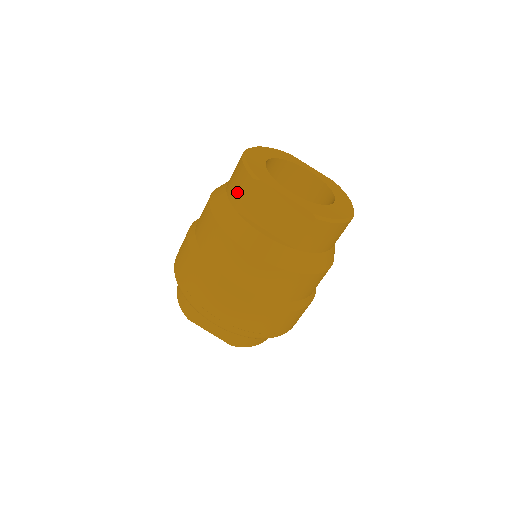
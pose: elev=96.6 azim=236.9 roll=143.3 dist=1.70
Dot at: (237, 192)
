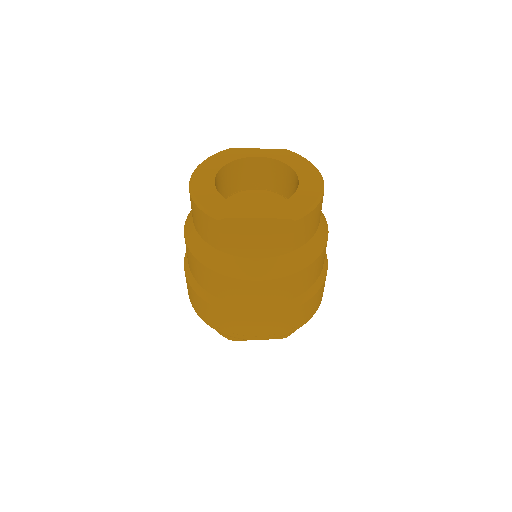
Dot at: (209, 235)
